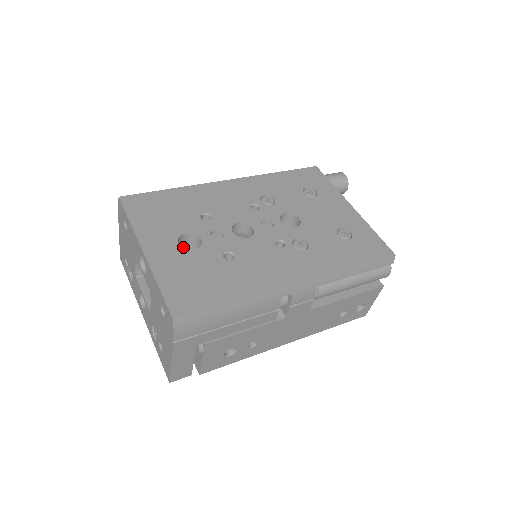
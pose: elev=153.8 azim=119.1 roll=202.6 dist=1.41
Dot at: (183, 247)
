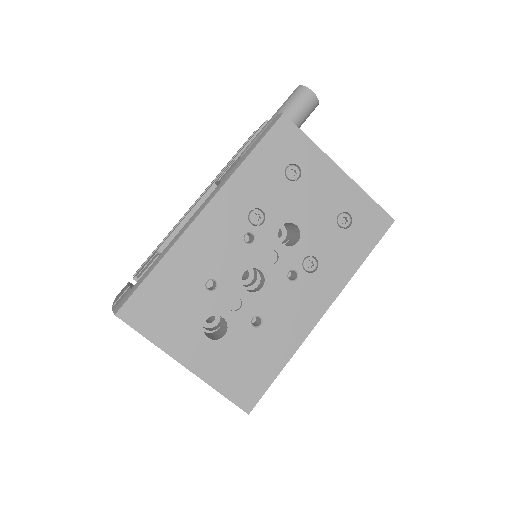
Dot at: occluded
